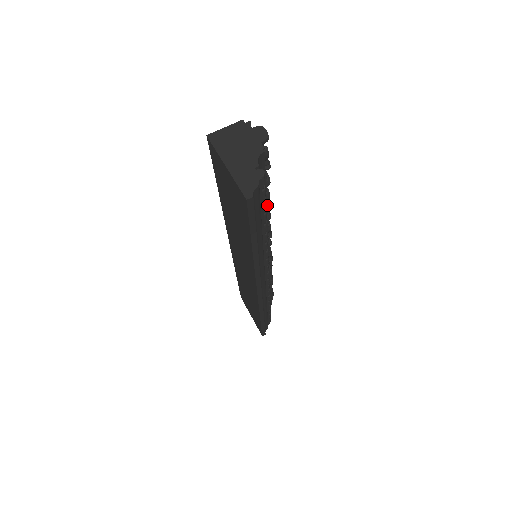
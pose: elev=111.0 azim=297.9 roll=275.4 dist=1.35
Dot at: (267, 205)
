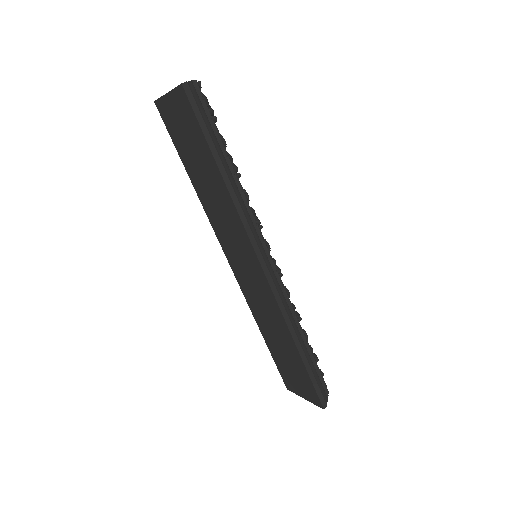
Dot at: occluded
